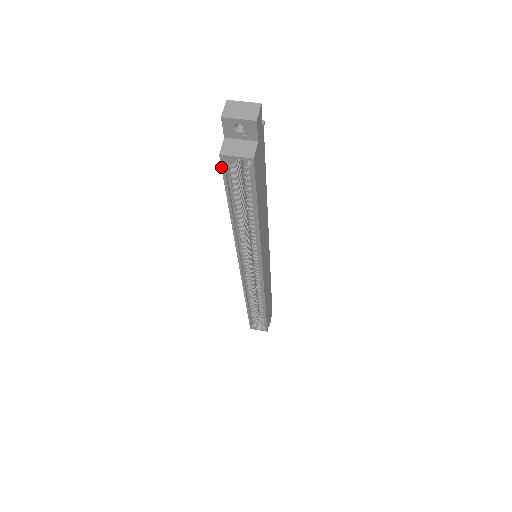
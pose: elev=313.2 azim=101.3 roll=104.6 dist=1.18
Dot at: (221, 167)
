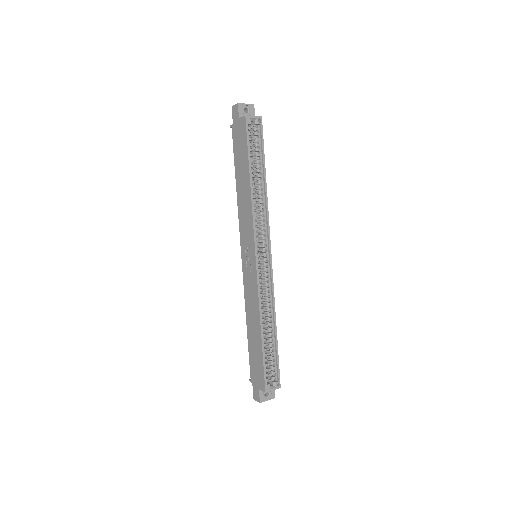
Dot at: (246, 126)
